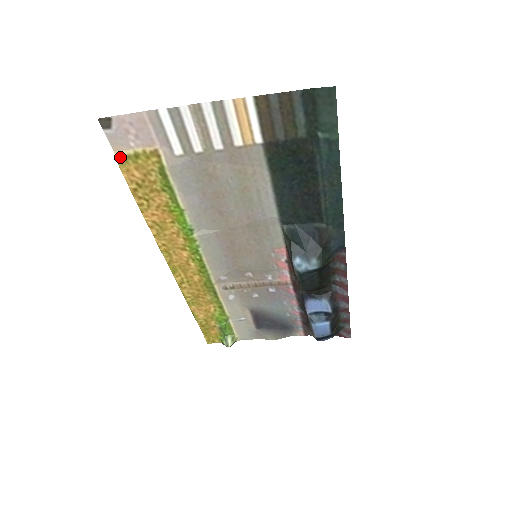
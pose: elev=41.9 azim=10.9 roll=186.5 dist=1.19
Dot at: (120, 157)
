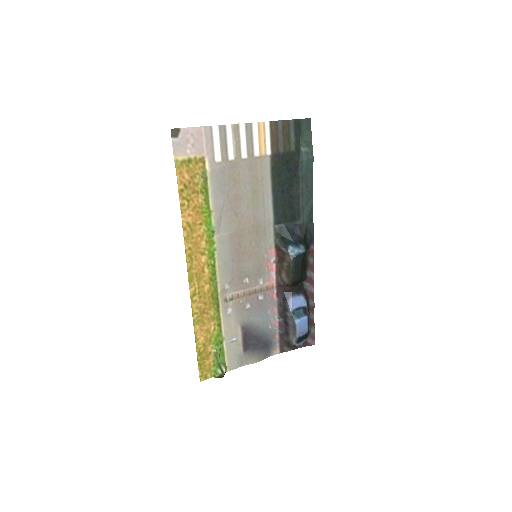
Dot at: (178, 161)
